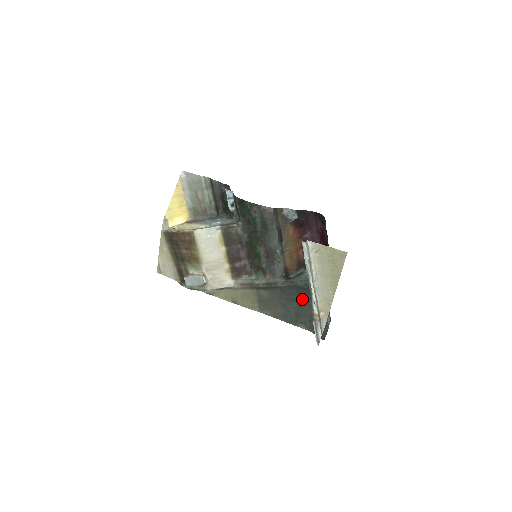
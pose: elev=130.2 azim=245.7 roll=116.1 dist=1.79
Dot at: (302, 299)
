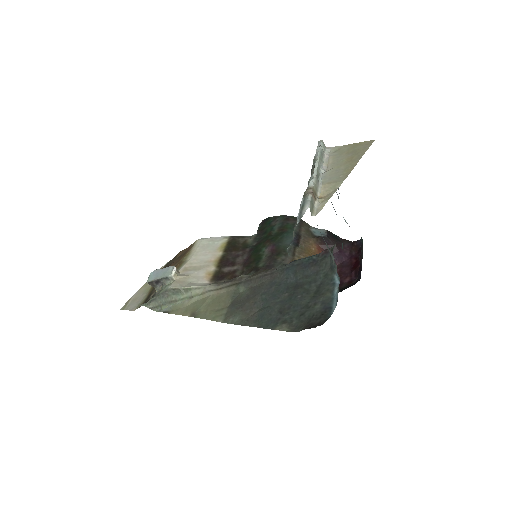
Dot at: (299, 285)
